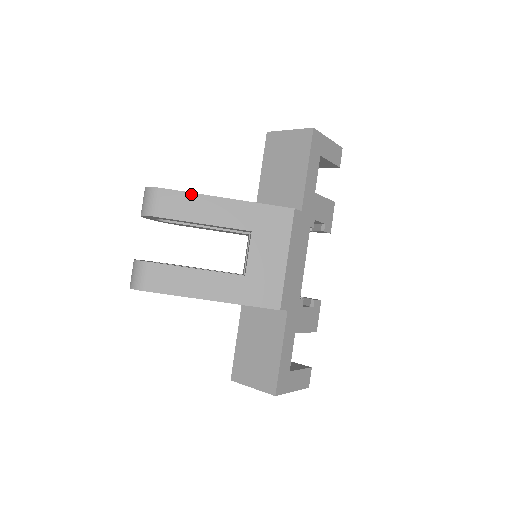
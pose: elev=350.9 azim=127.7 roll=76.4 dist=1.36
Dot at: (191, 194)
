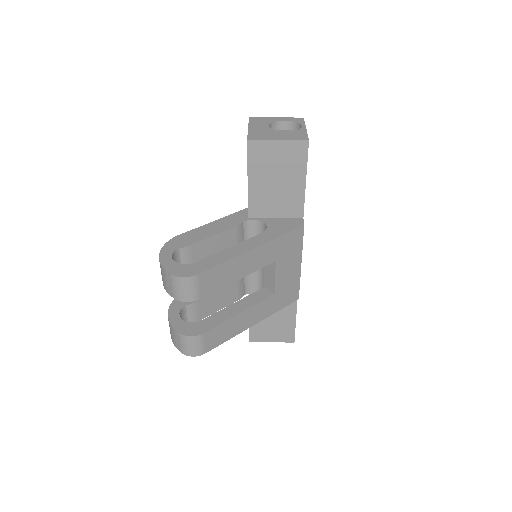
Dot at: (225, 263)
